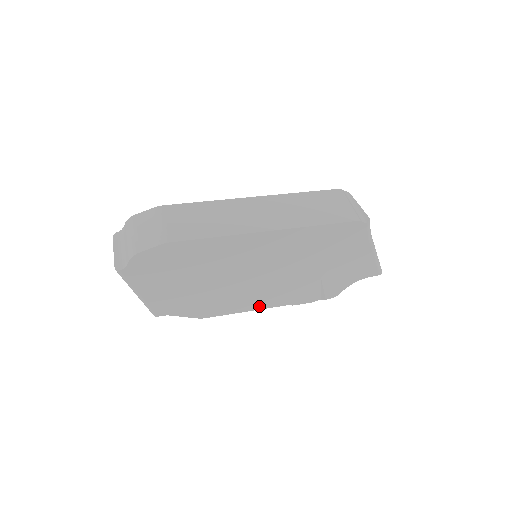
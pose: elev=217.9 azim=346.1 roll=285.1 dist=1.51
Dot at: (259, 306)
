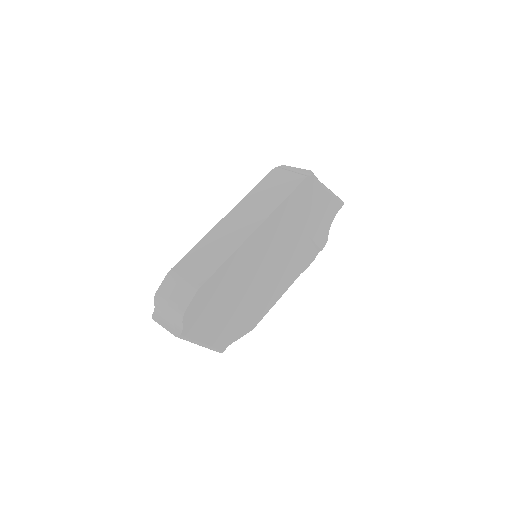
Dot at: (283, 290)
